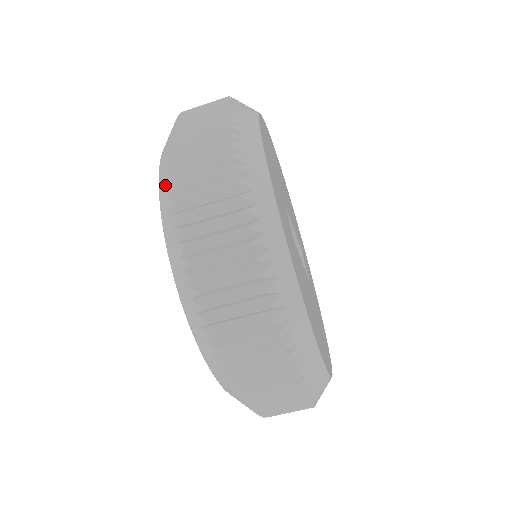
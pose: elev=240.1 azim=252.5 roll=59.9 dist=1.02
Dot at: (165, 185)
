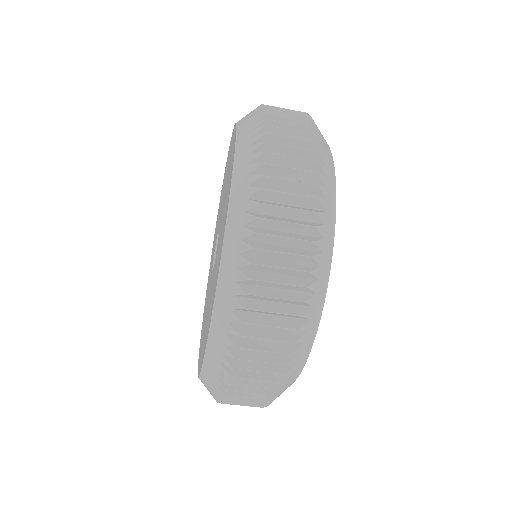
Dot at: (238, 231)
